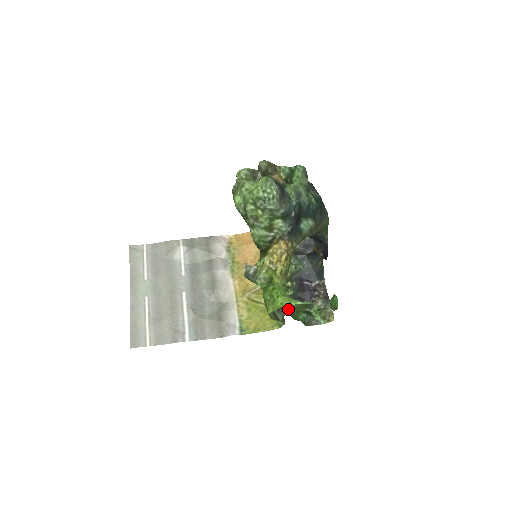
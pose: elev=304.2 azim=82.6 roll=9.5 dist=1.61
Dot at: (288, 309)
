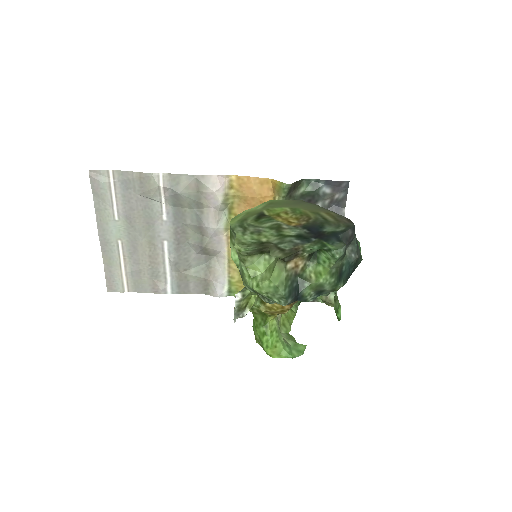
Dot at: occluded
